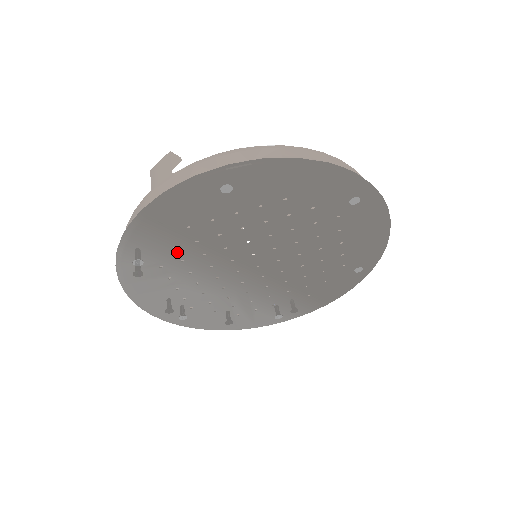
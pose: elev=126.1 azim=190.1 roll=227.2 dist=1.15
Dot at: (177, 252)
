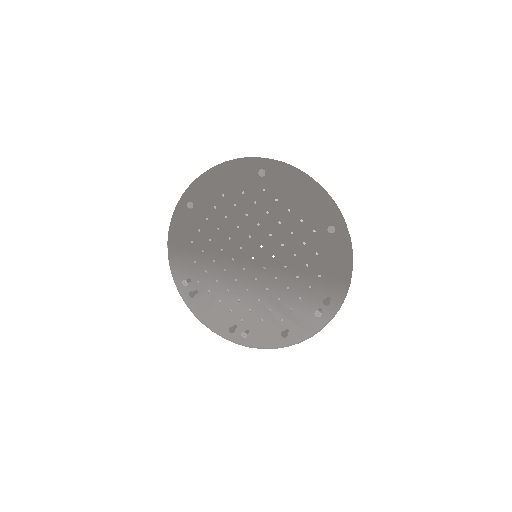
Dot at: (198, 265)
